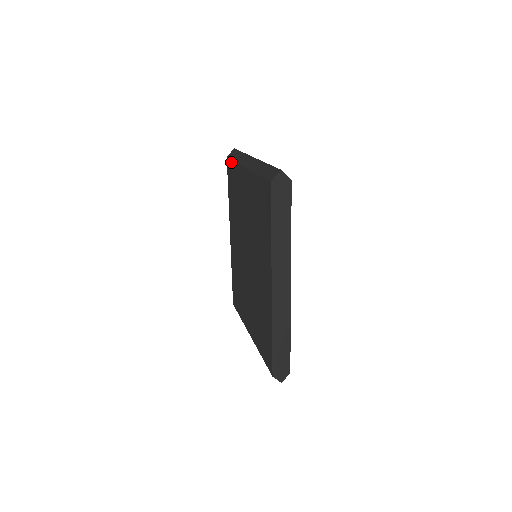
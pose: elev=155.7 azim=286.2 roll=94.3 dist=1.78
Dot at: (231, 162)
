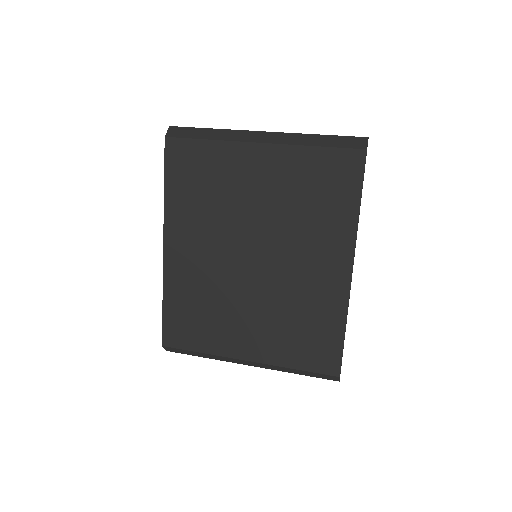
Dot at: (190, 142)
